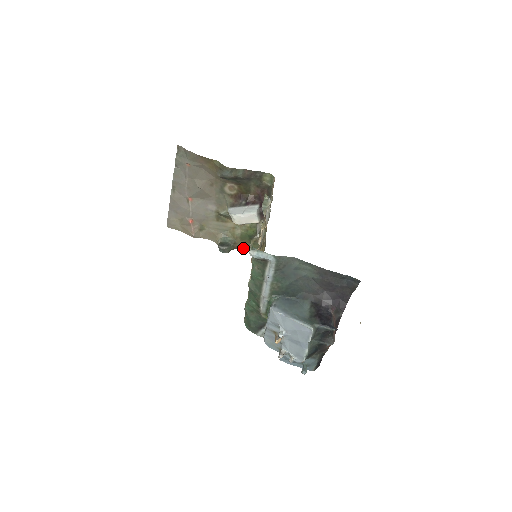
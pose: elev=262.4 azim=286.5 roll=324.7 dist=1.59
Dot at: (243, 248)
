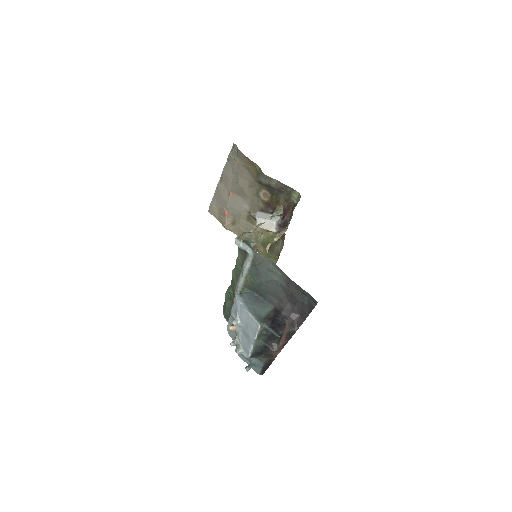
Dot at: (262, 254)
